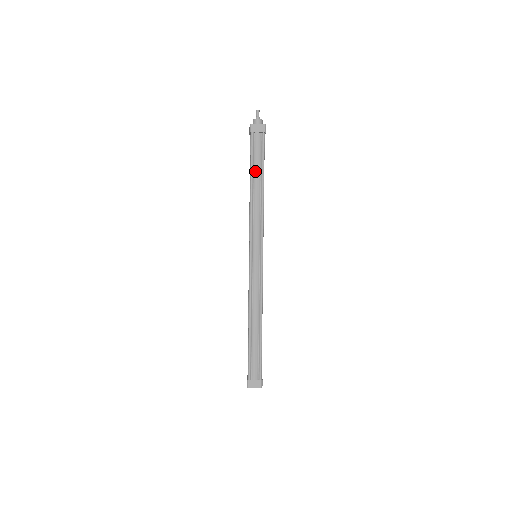
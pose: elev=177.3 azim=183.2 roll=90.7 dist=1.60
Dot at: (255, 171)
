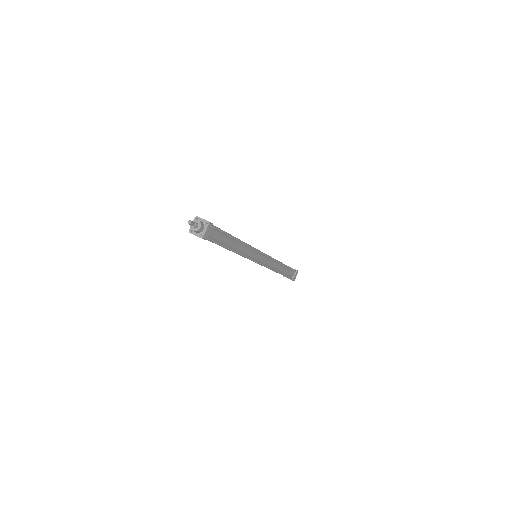
Dot at: (227, 244)
